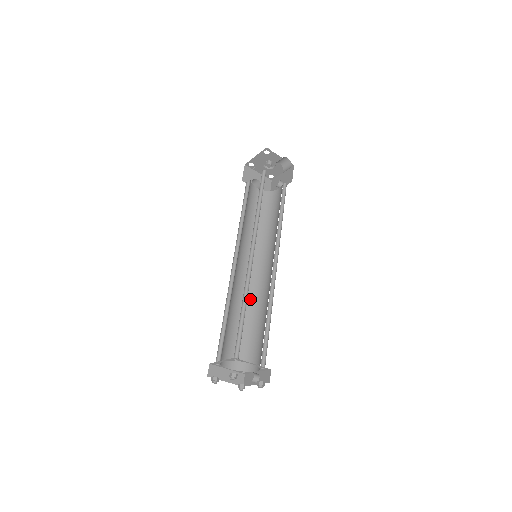
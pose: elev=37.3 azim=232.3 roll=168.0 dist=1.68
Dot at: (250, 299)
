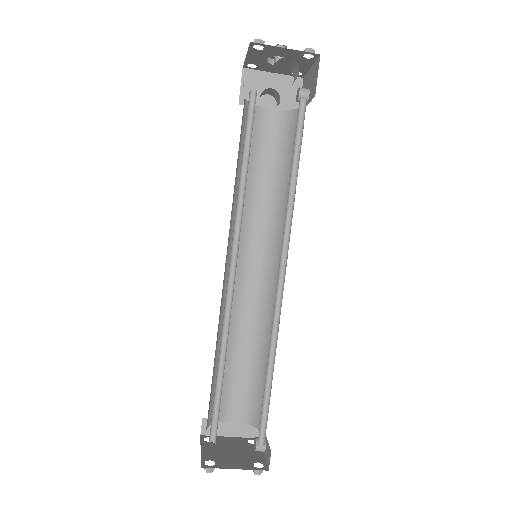
Dot at: (261, 317)
